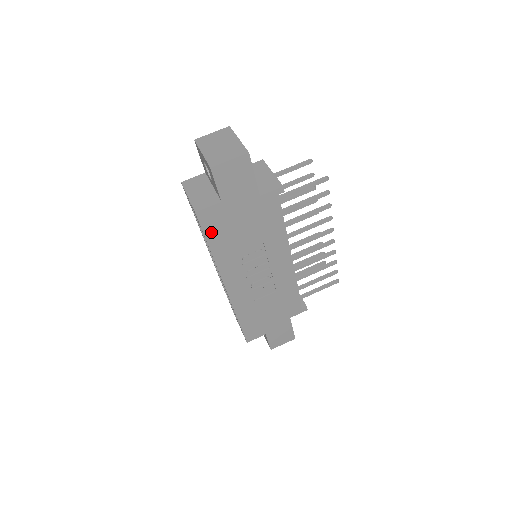
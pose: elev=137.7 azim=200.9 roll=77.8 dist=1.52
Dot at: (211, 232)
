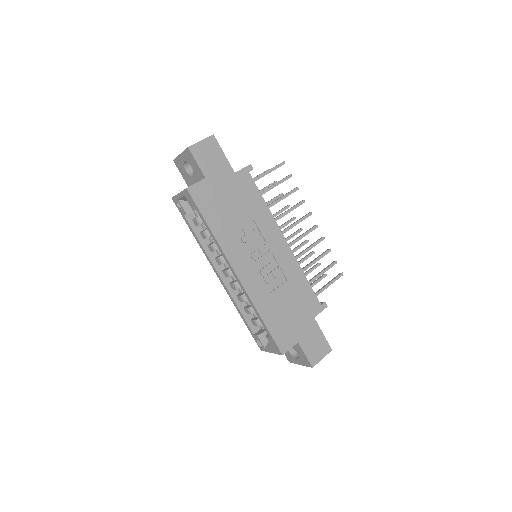
Dot at: (205, 209)
